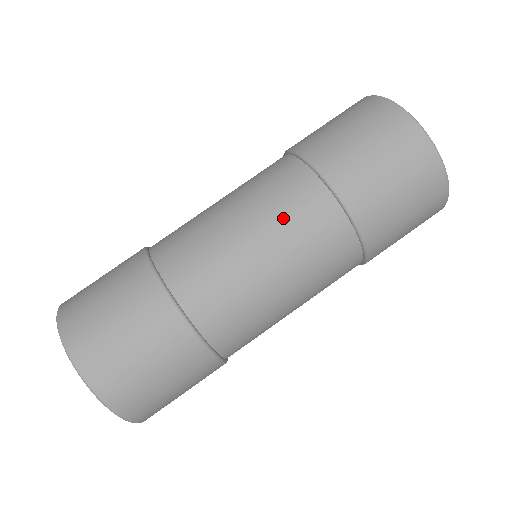
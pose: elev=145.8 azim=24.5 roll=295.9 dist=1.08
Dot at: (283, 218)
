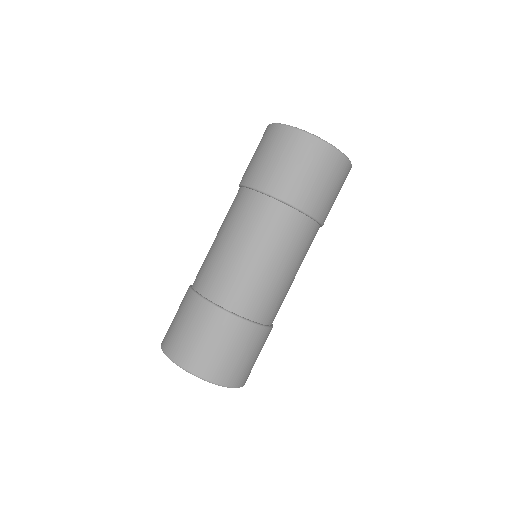
Dot at: (291, 247)
